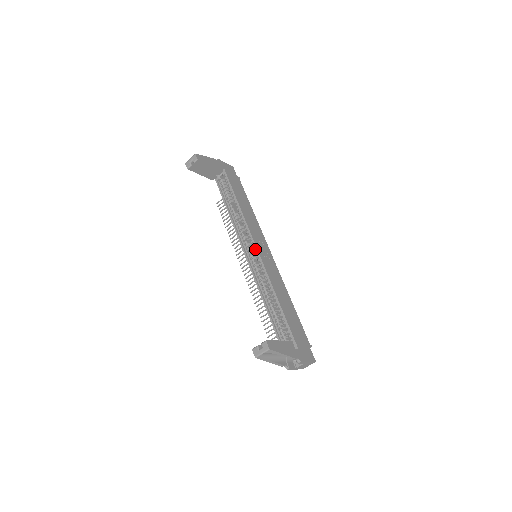
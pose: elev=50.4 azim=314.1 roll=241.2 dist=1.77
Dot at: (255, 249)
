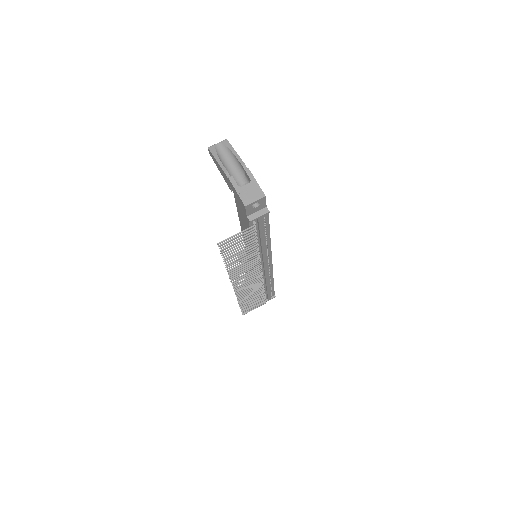
Dot at: occluded
